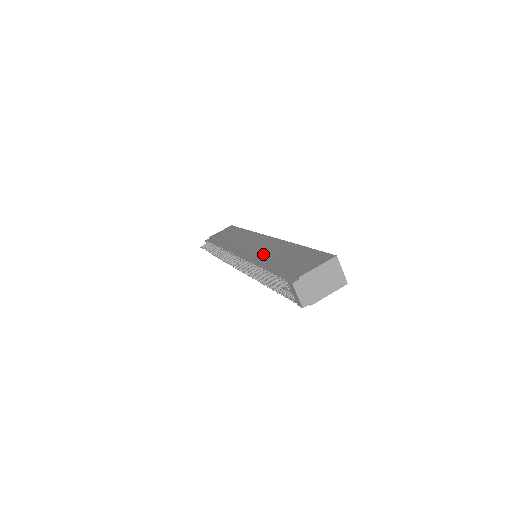
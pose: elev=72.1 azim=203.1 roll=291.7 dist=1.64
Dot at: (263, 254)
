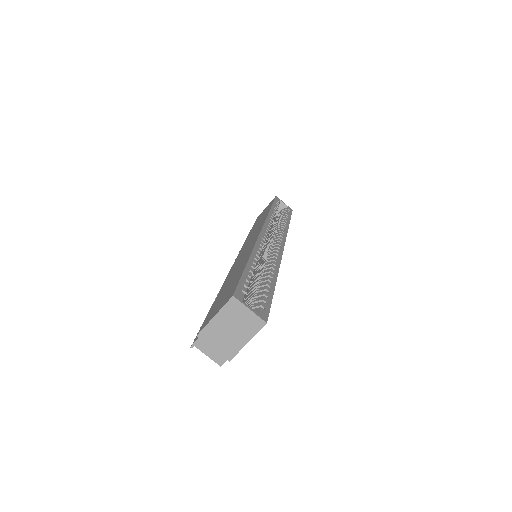
Dot at: (232, 270)
